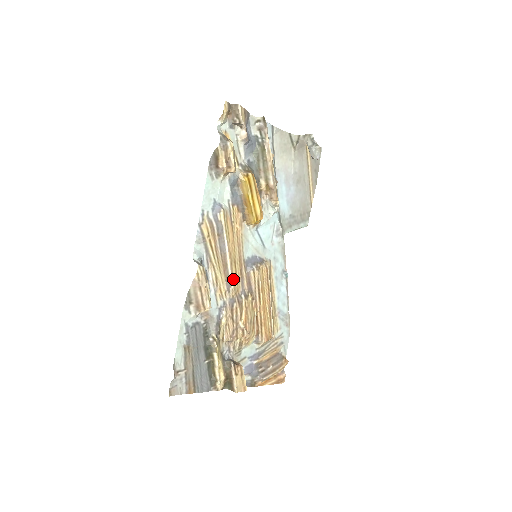
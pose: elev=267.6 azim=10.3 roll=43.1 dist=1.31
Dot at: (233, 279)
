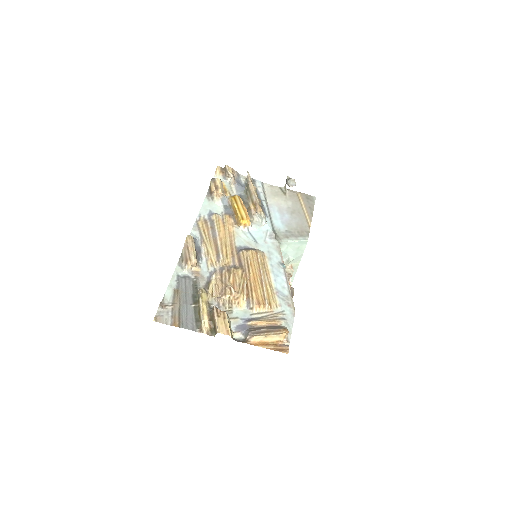
Dot at: (223, 254)
